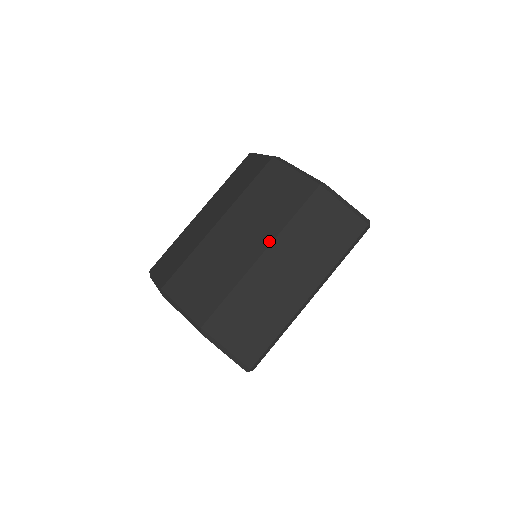
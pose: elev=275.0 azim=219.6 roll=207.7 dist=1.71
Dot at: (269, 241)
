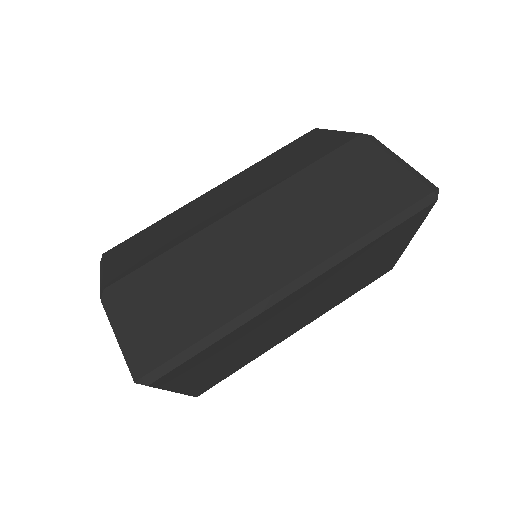
Dot at: (258, 193)
